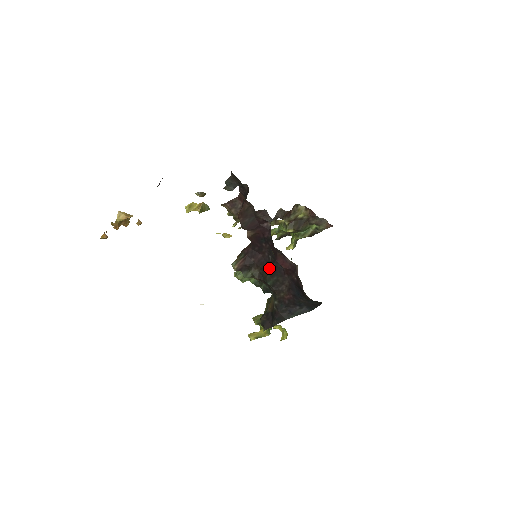
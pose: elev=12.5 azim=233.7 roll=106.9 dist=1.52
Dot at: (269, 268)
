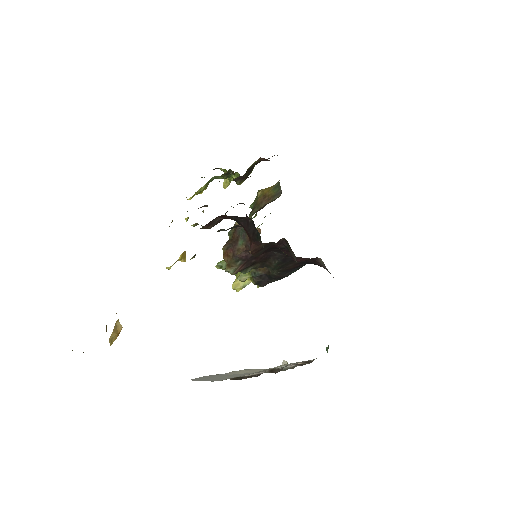
Dot at: (275, 260)
